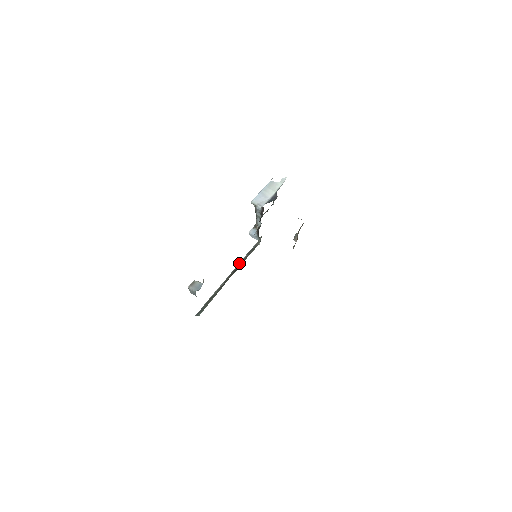
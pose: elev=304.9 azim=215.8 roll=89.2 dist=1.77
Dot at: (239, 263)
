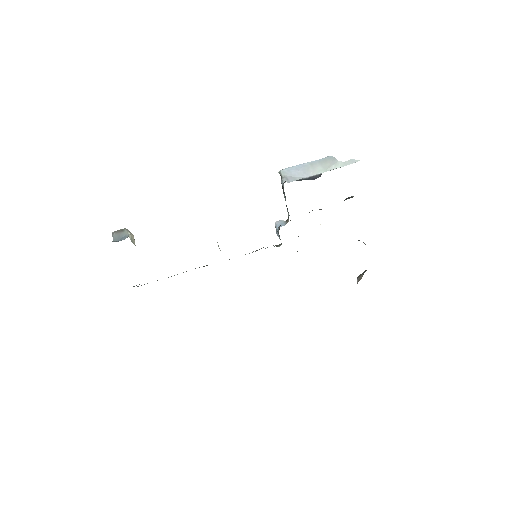
Dot at: occluded
